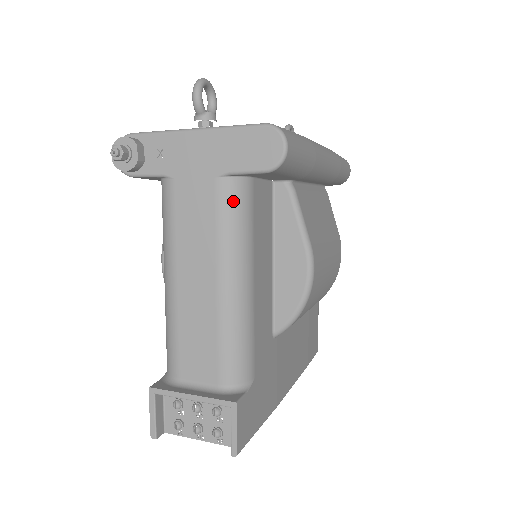
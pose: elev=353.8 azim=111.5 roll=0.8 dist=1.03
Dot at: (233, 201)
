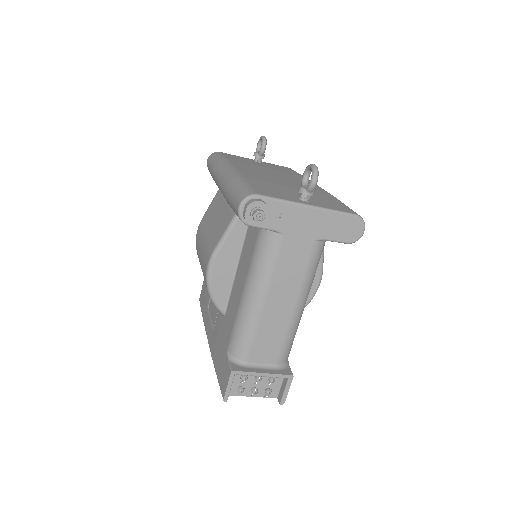
Dot at: (319, 255)
